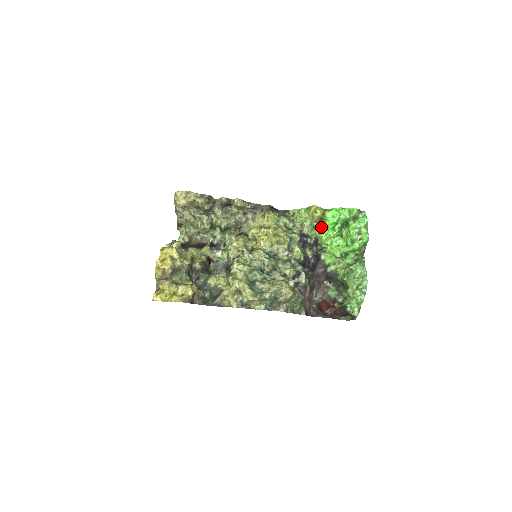
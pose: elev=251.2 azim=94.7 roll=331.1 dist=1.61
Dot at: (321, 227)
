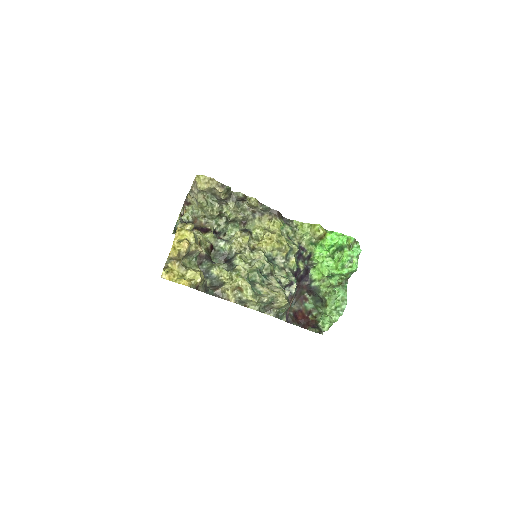
Dot at: (317, 244)
